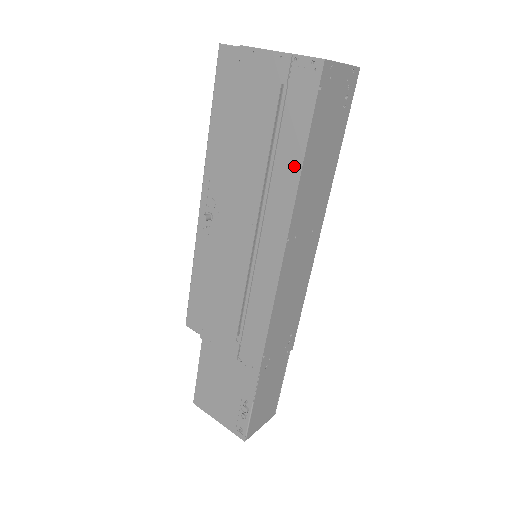
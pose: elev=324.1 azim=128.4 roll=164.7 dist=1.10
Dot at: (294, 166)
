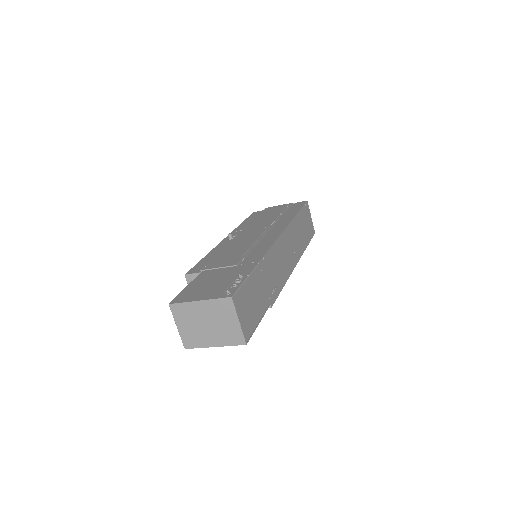
Dot at: (293, 214)
